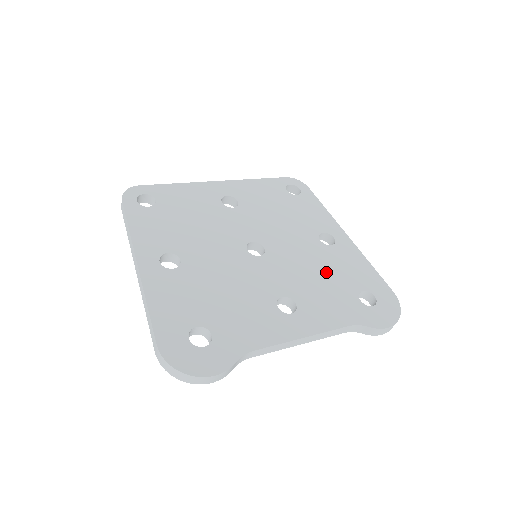
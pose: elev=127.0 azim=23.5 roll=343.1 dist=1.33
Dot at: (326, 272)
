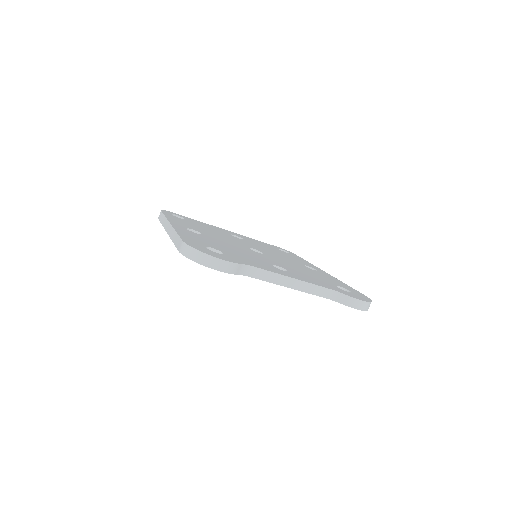
Dot at: (310, 273)
